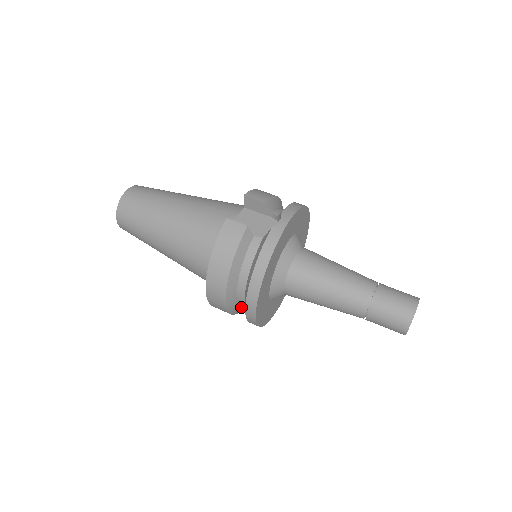
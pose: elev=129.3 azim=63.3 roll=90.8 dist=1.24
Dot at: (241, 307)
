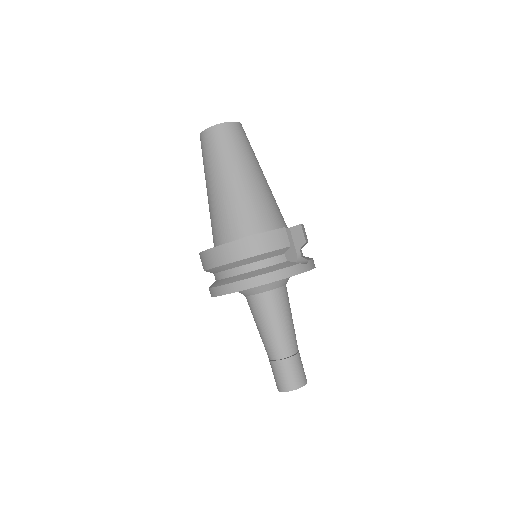
Dot at: (218, 274)
